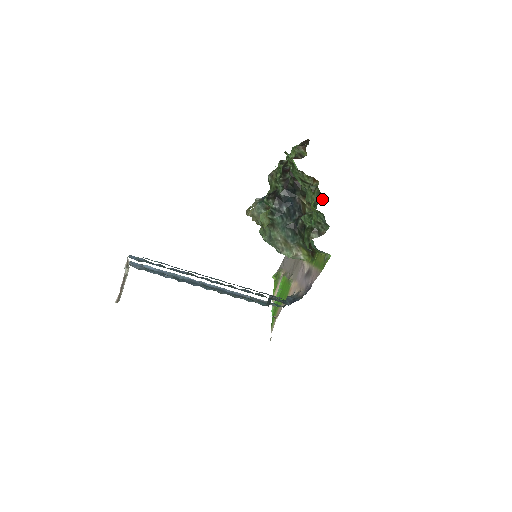
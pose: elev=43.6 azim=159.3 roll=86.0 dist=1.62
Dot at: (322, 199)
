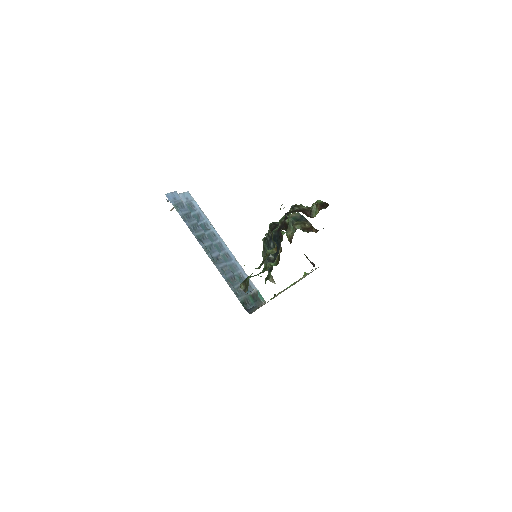
Dot at: occluded
